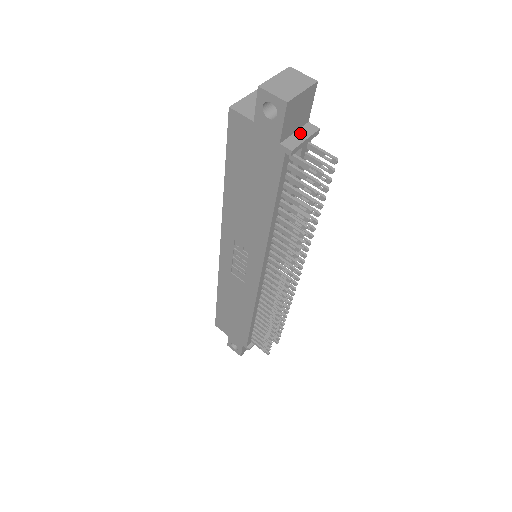
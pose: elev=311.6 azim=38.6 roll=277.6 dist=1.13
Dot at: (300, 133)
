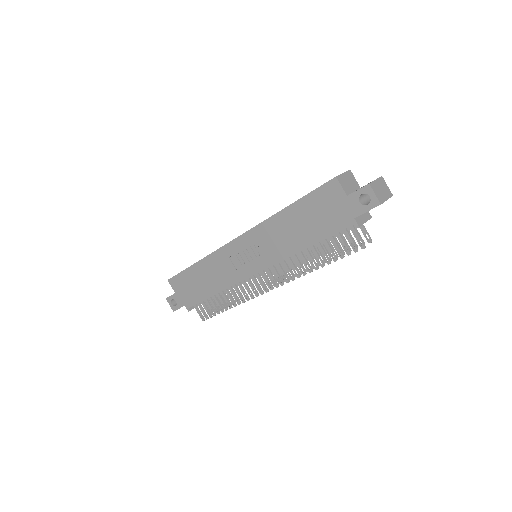
Dot at: (364, 216)
